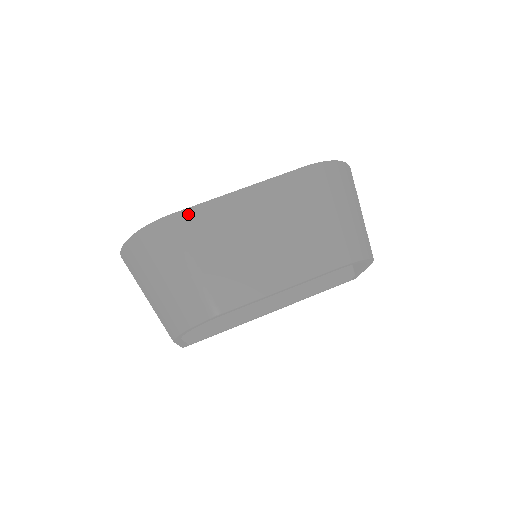
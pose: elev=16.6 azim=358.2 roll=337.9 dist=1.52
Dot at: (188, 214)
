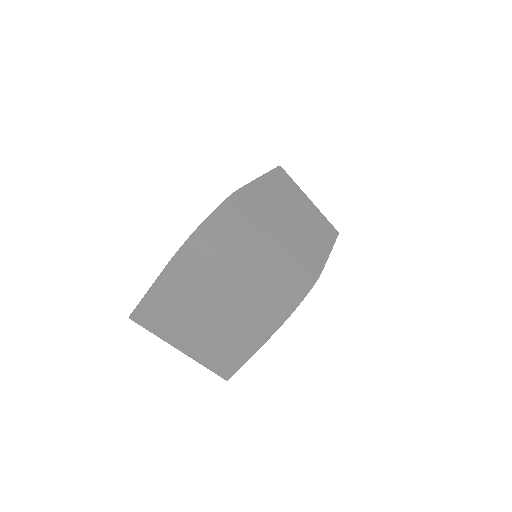
Dot at: (249, 190)
